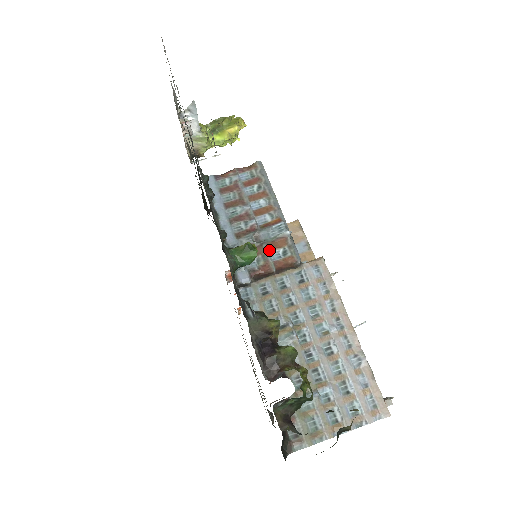
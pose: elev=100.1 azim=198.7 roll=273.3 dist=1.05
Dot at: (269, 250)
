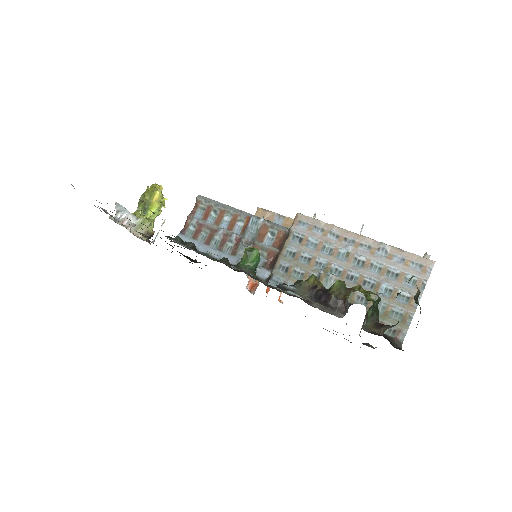
Dot at: (262, 242)
